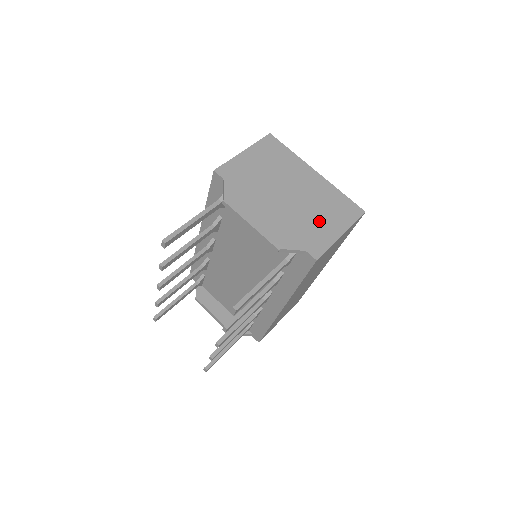
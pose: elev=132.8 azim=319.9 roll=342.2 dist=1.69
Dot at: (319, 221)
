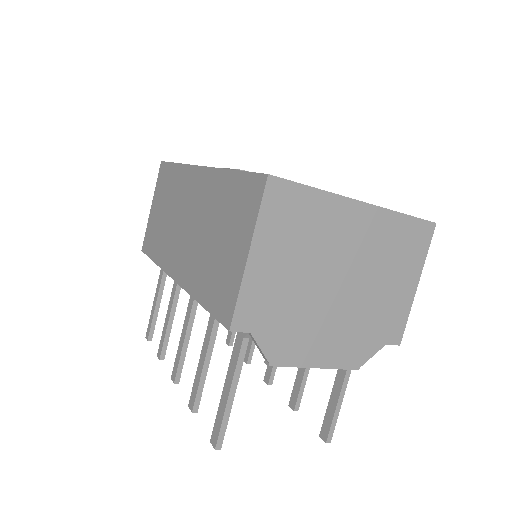
Dot at: (389, 289)
